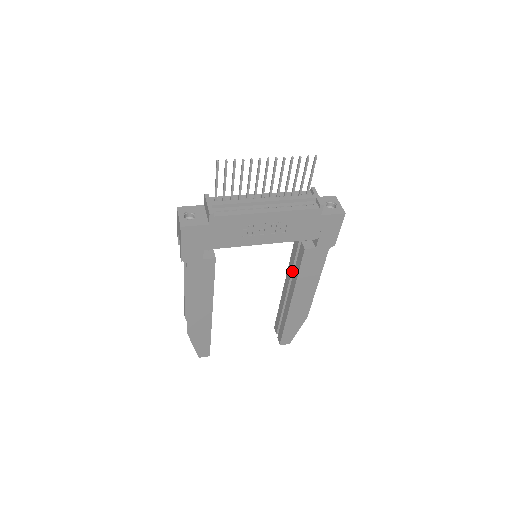
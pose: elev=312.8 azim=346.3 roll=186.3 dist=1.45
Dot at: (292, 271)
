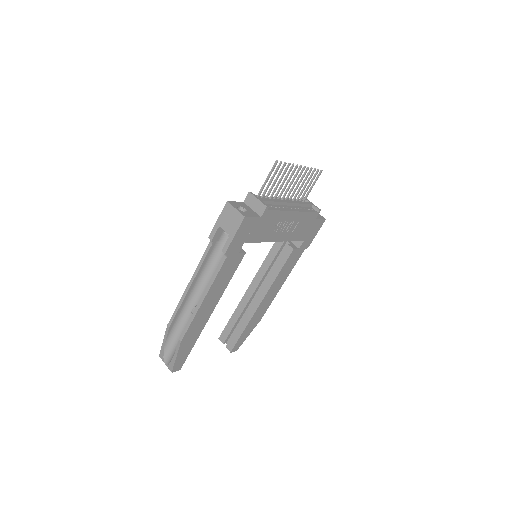
Dot at: (265, 274)
